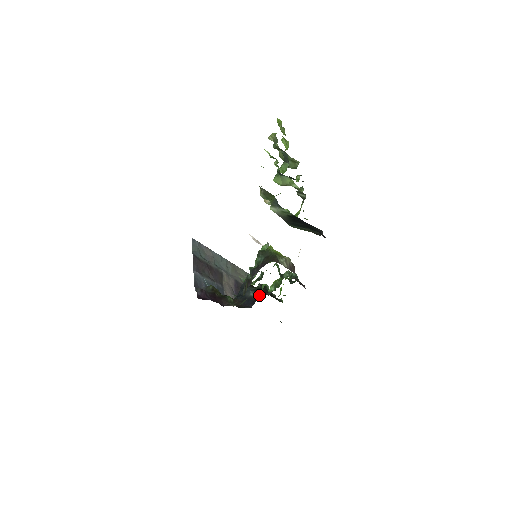
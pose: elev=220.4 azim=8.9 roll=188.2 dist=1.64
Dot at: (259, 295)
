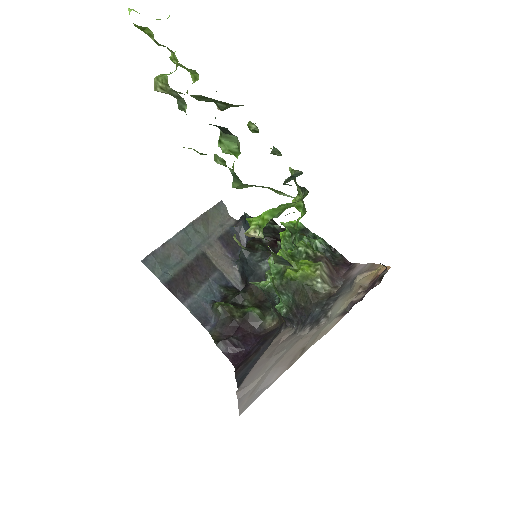
Dot at: occluded
